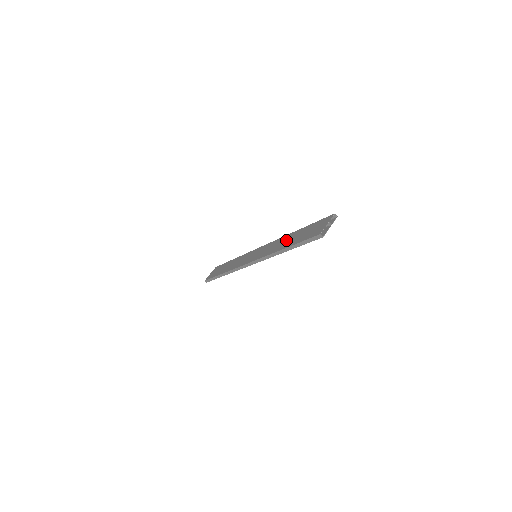
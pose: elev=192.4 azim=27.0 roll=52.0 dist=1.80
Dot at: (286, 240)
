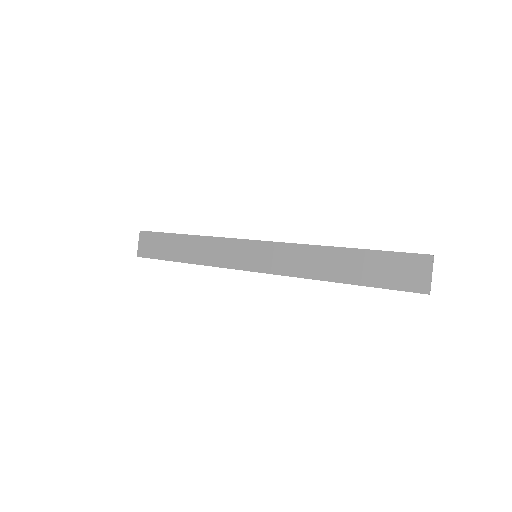
Dot at: (331, 262)
